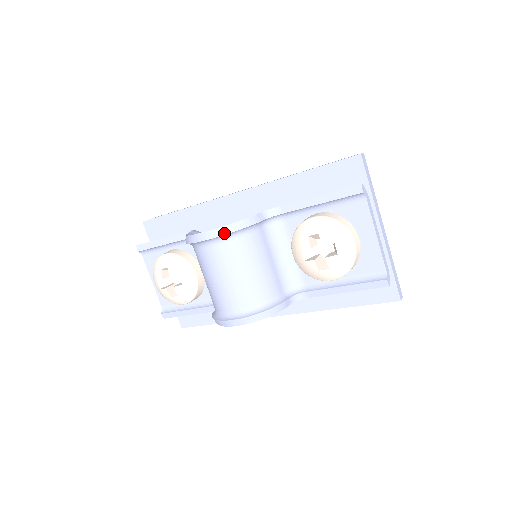
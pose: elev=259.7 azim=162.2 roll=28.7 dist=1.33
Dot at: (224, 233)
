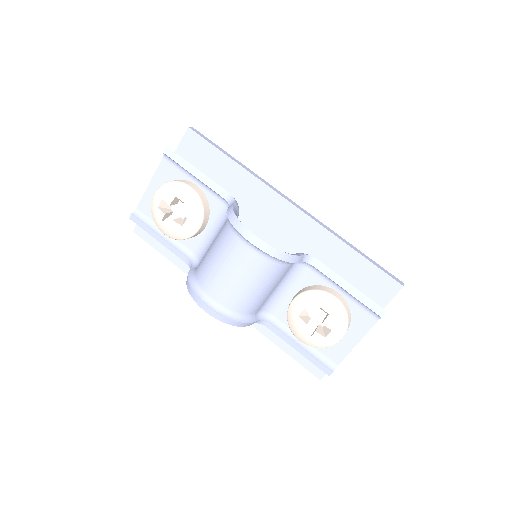
Dot at: (272, 254)
